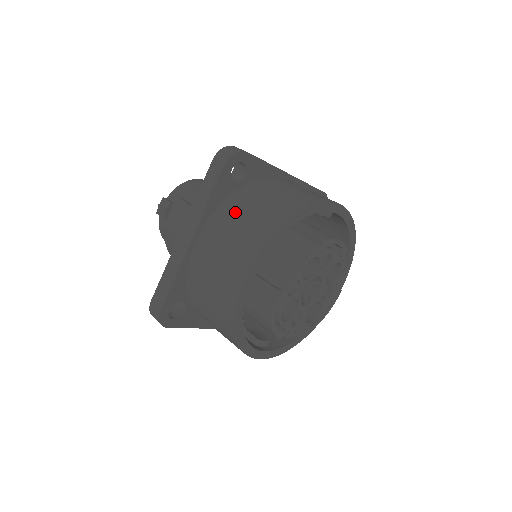
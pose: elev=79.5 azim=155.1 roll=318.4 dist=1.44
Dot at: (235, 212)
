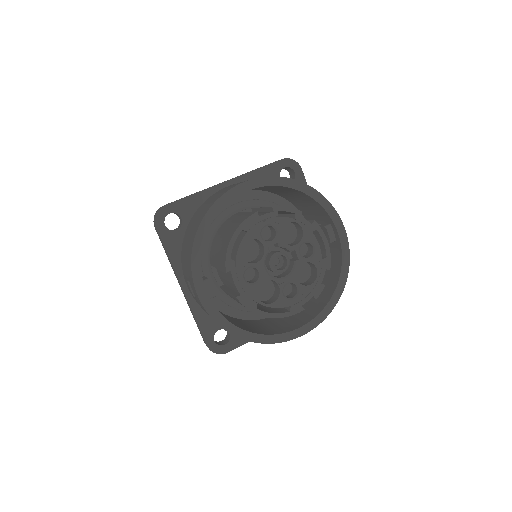
Dot at: occluded
